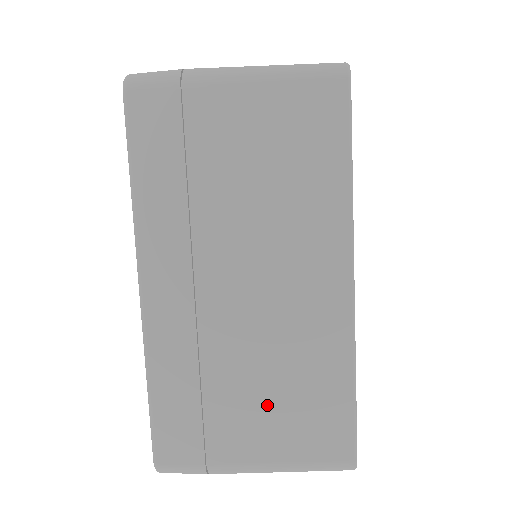
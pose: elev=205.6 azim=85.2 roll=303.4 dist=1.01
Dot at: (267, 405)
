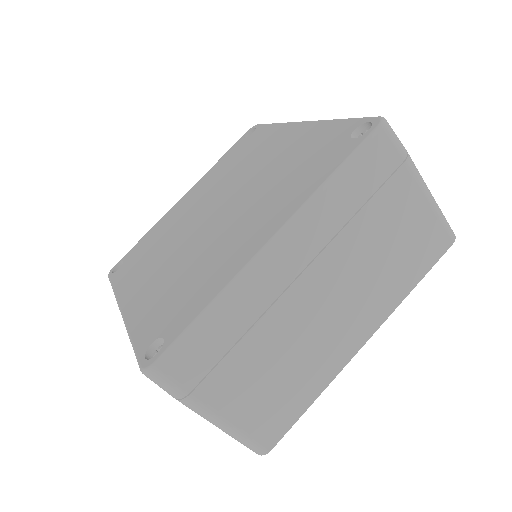
Dot at: (263, 380)
